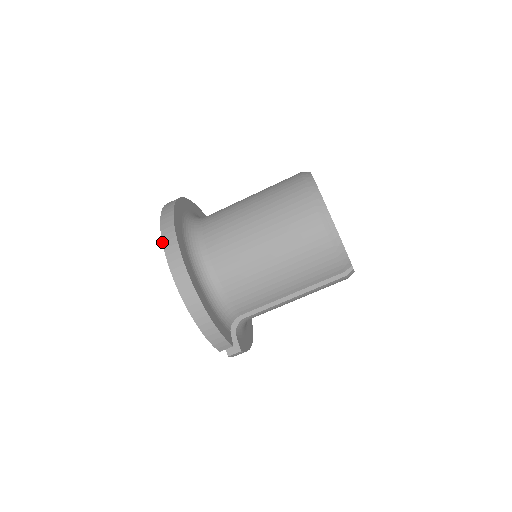
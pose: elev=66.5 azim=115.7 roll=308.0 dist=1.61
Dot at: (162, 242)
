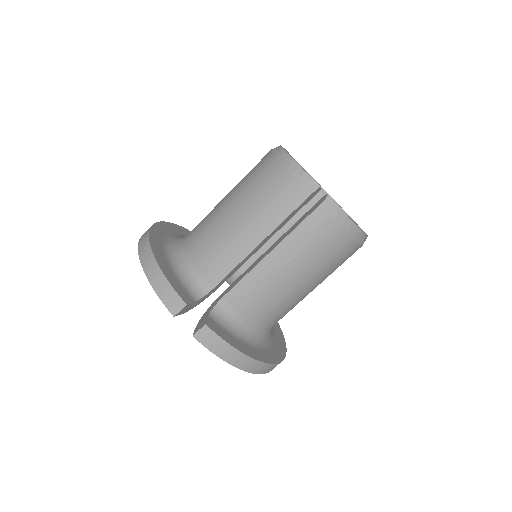
Dot at: occluded
